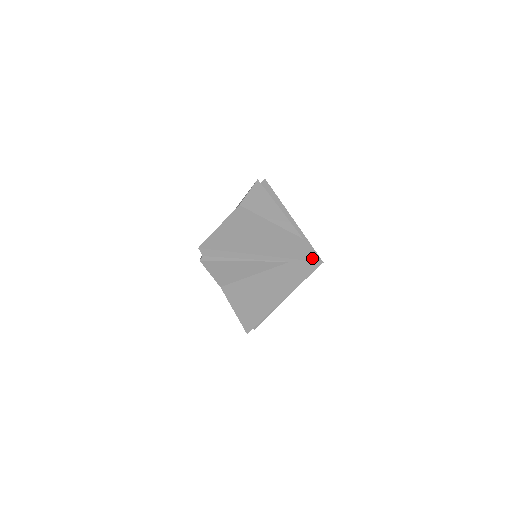
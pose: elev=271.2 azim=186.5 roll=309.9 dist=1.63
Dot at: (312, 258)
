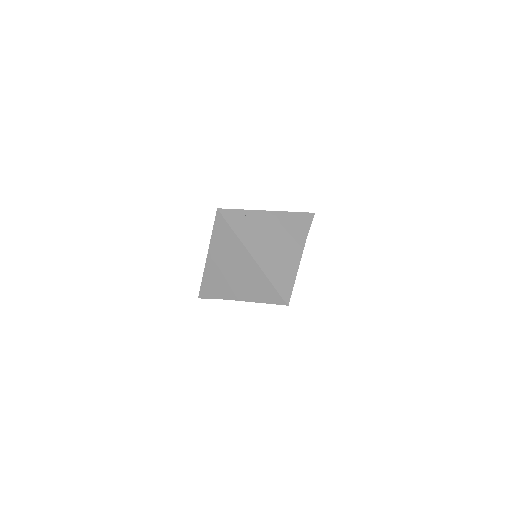
Dot at: (305, 213)
